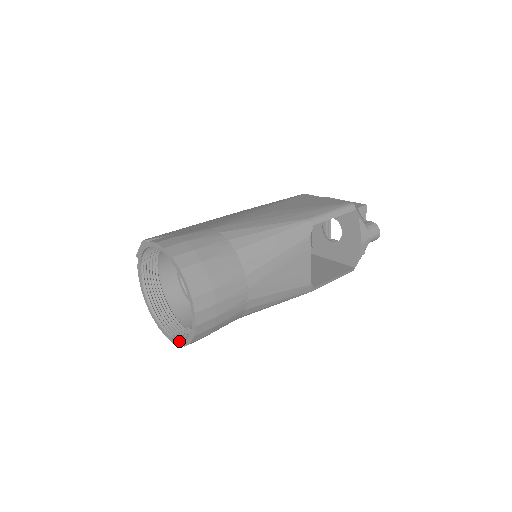
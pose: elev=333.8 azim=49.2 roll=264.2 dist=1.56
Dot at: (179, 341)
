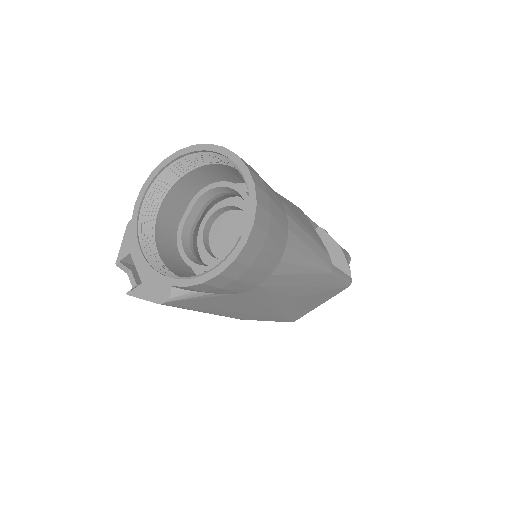
Dot at: (233, 250)
